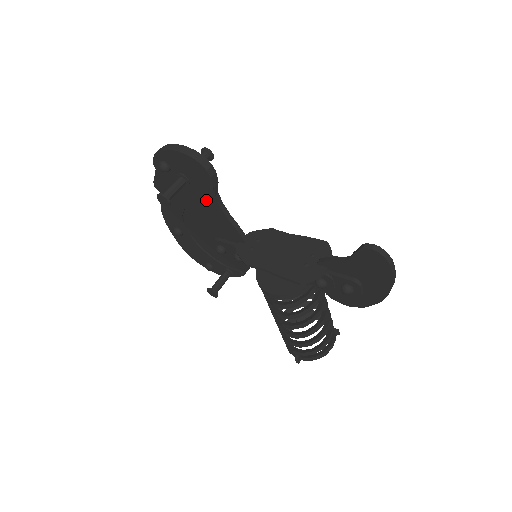
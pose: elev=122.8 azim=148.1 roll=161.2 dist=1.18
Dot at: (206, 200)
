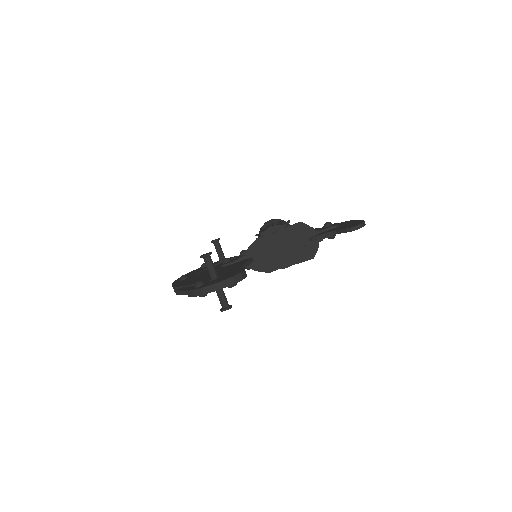
Dot at: occluded
